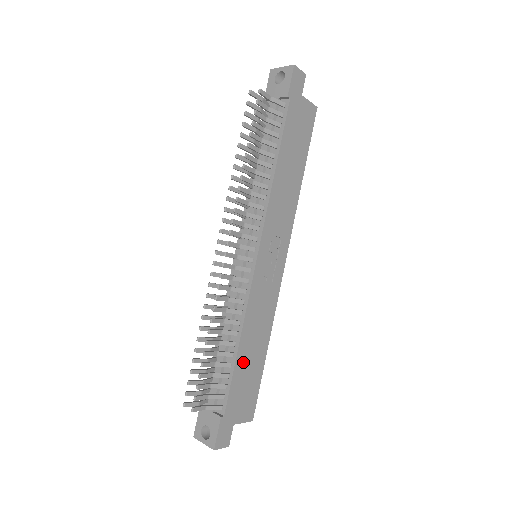
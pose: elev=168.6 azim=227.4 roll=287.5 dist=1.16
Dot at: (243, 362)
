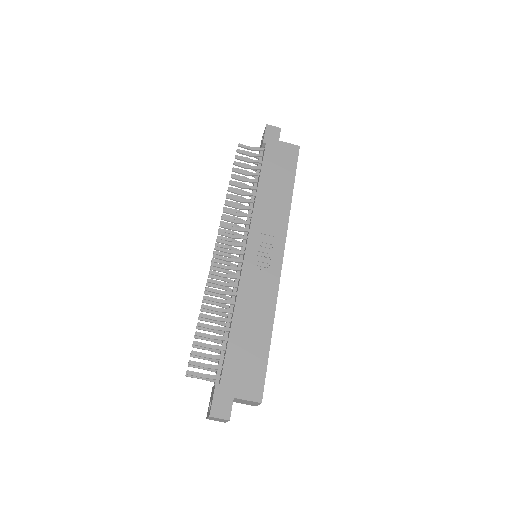
Dot at: (240, 337)
